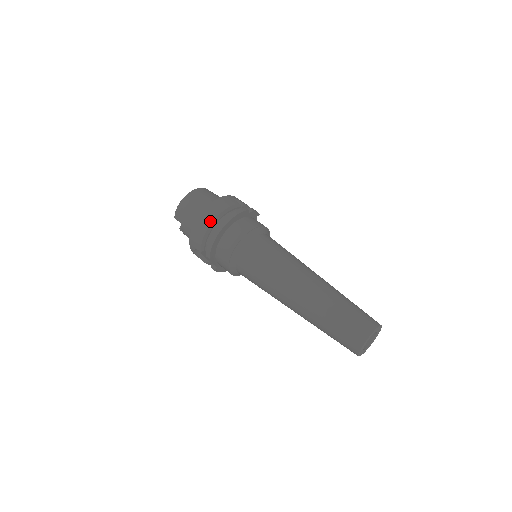
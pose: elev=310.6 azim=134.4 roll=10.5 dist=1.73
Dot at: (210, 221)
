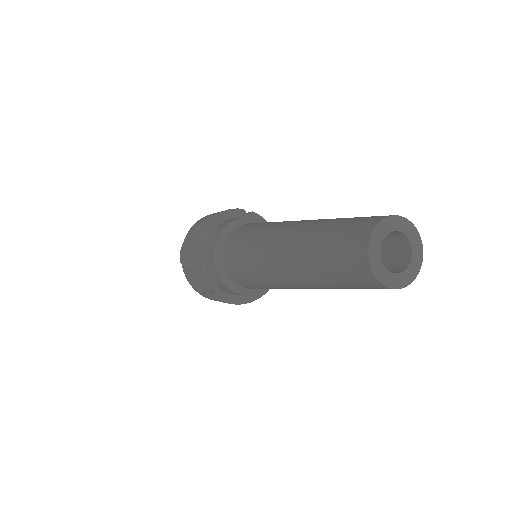
Dot at: (196, 228)
